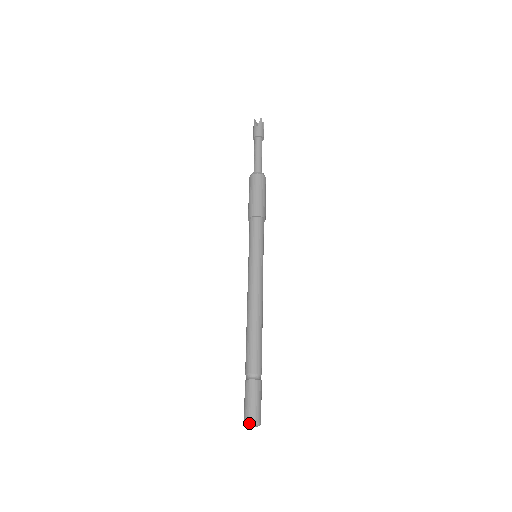
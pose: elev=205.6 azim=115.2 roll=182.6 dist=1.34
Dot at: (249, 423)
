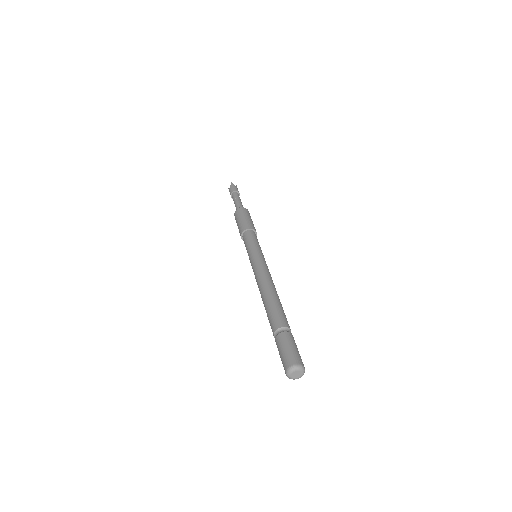
Dot at: (301, 365)
